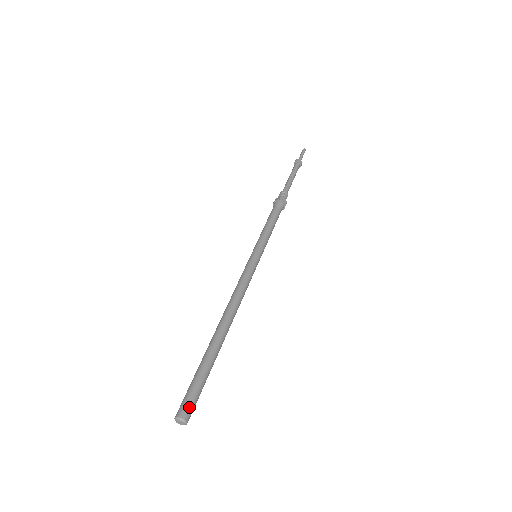
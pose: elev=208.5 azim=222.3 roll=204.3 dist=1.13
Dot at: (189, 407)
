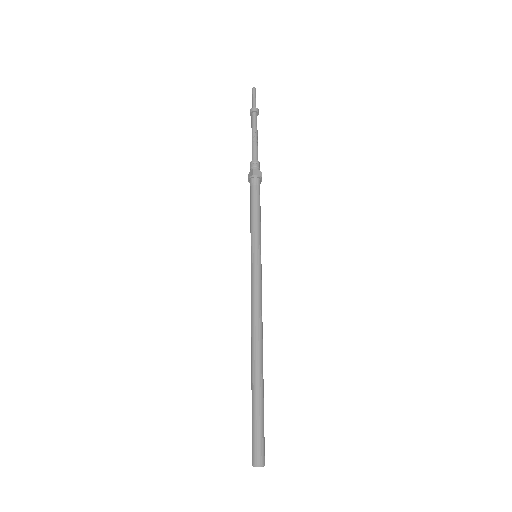
Dot at: (260, 451)
